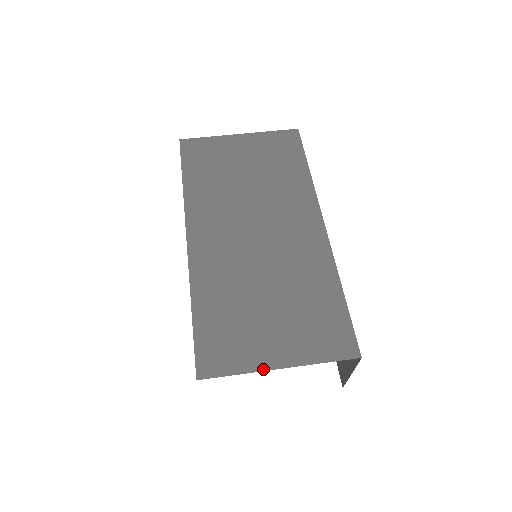
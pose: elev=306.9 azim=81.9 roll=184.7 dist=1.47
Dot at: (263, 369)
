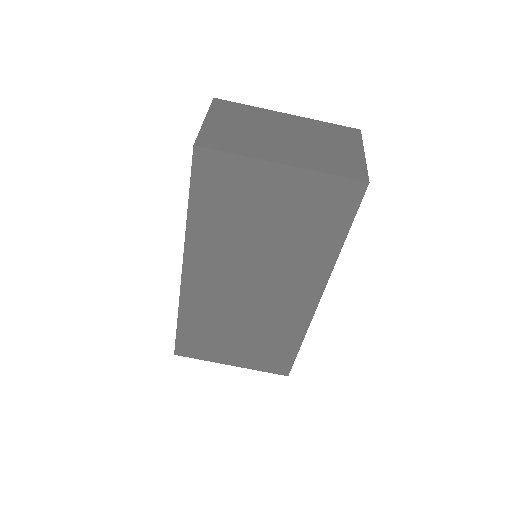
Dot at: (220, 363)
